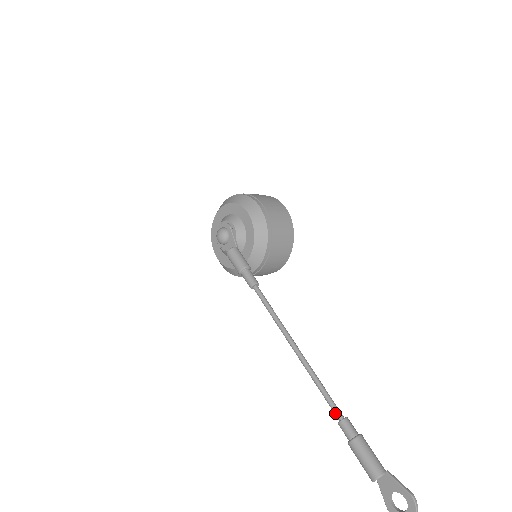
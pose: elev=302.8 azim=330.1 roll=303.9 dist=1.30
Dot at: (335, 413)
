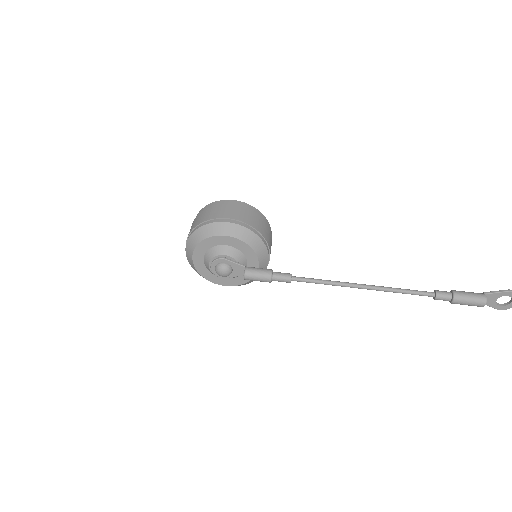
Dot at: occluded
